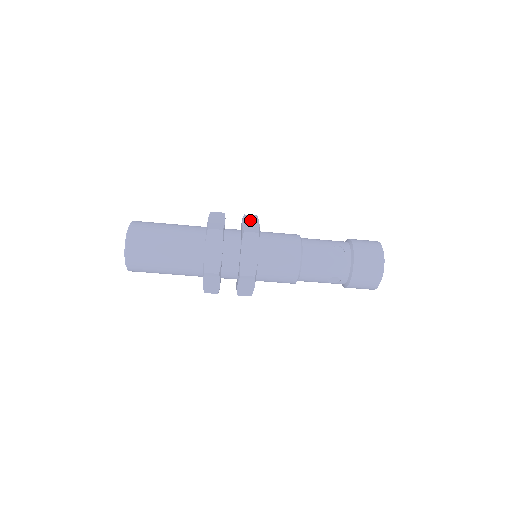
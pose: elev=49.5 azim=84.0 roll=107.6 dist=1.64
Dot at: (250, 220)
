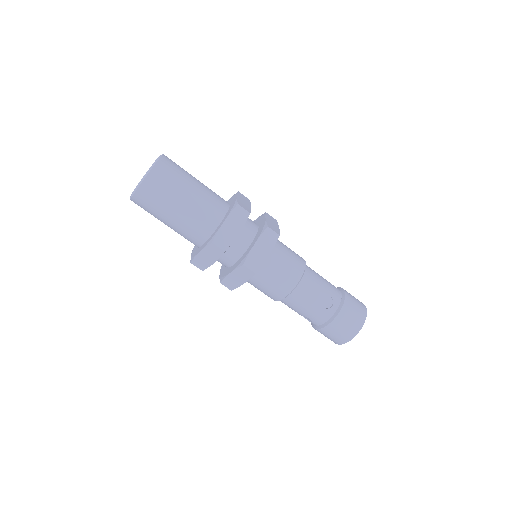
Dot at: occluded
